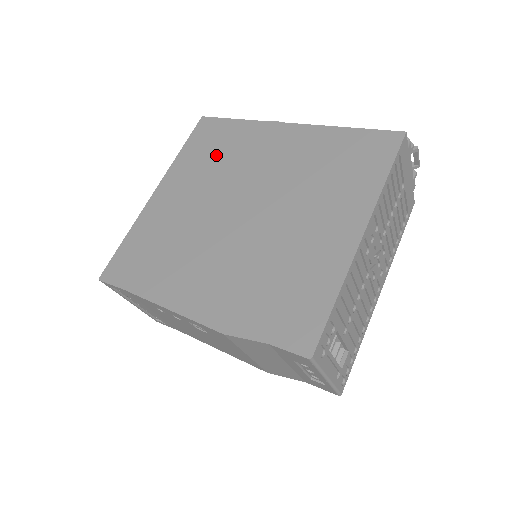
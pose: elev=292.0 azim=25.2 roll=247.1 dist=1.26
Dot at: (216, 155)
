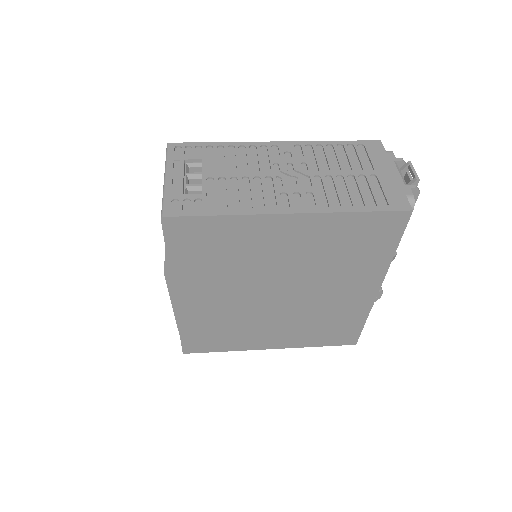
Dot at: occluded
